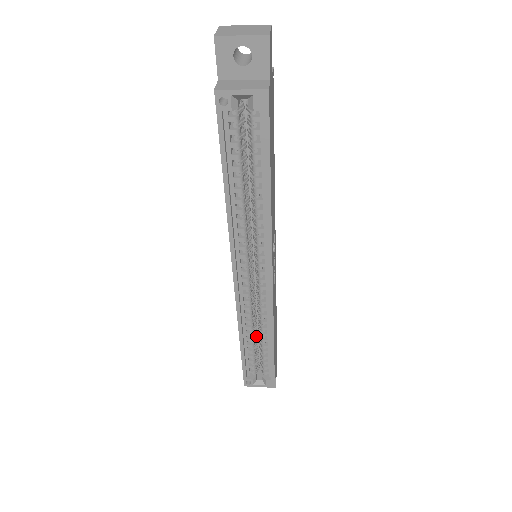
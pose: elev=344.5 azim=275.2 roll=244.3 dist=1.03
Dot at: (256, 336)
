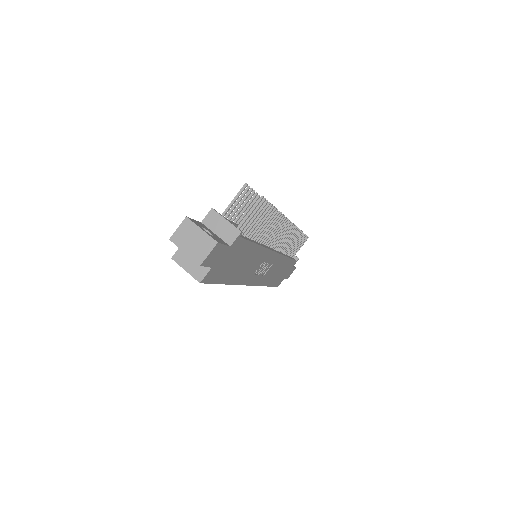
Dot at: occluded
